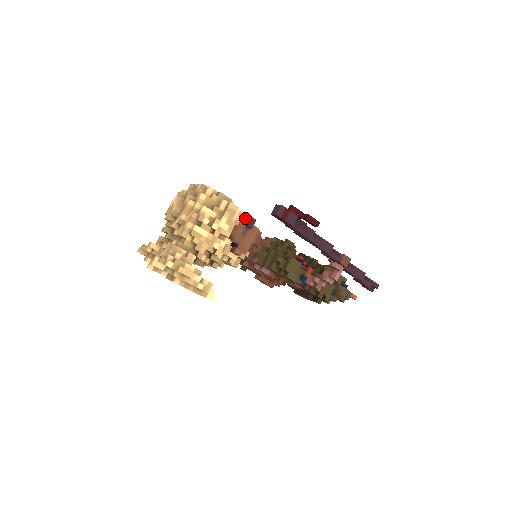
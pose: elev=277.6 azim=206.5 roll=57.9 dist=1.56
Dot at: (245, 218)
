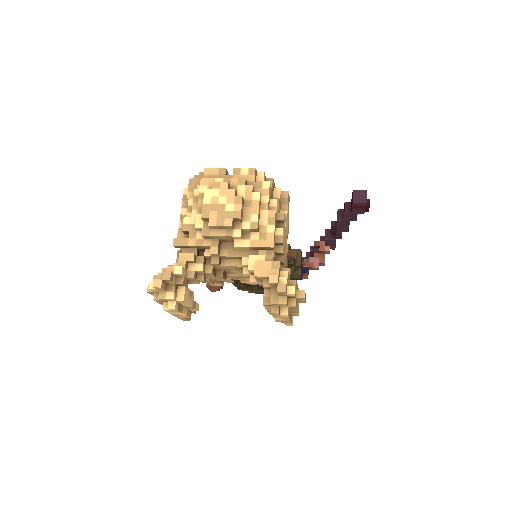
Dot at: occluded
